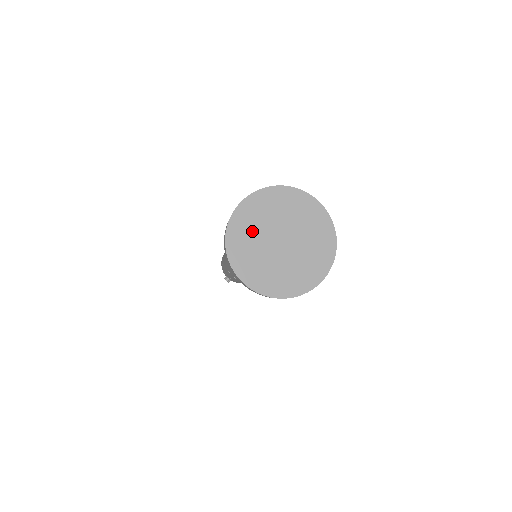
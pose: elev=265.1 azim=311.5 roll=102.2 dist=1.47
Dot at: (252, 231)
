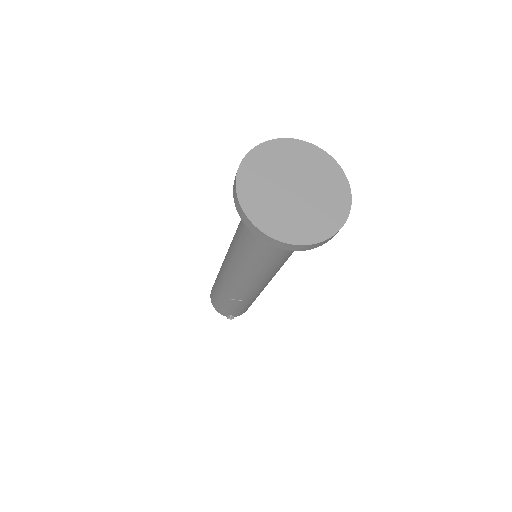
Dot at: (264, 196)
